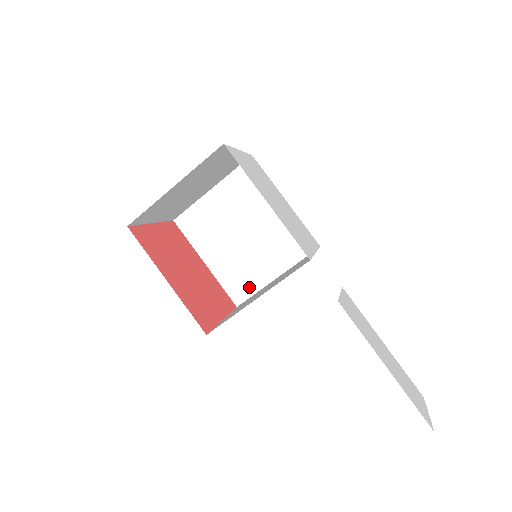
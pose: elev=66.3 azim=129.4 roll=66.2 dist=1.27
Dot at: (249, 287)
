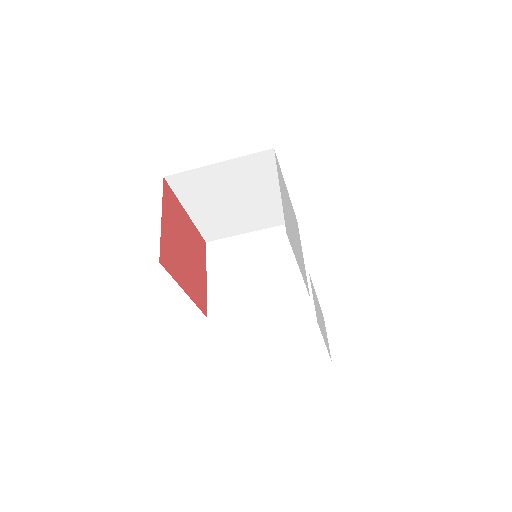
Dot at: (223, 233)
